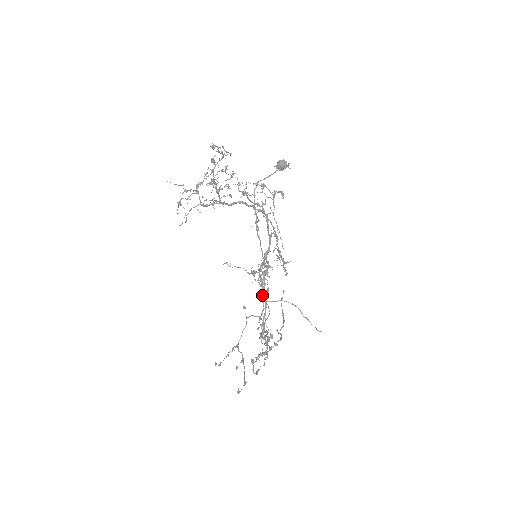
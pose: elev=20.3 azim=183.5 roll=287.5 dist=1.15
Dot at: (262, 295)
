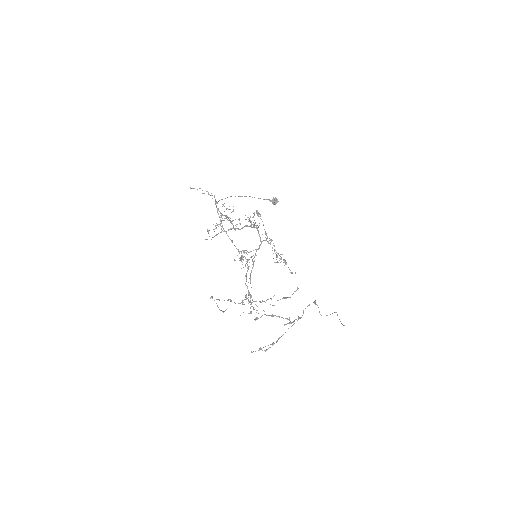
Dot at: (246, 273)
